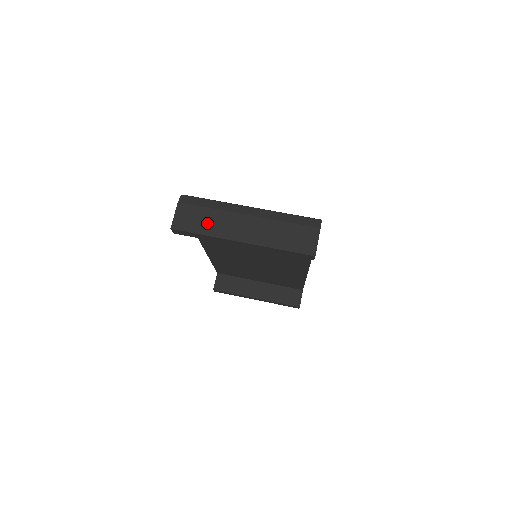
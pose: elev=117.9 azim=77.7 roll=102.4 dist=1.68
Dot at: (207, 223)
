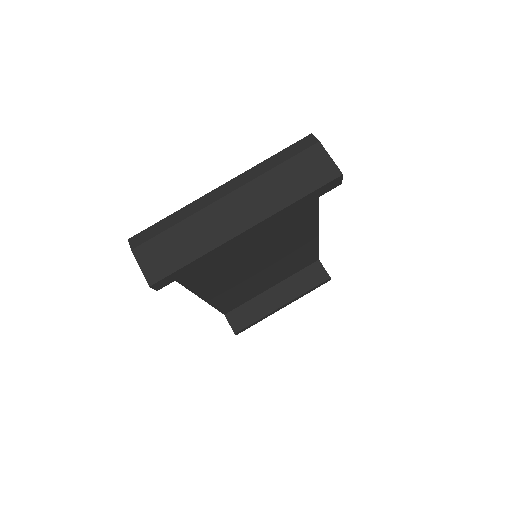
Dot at: (187, 244)
